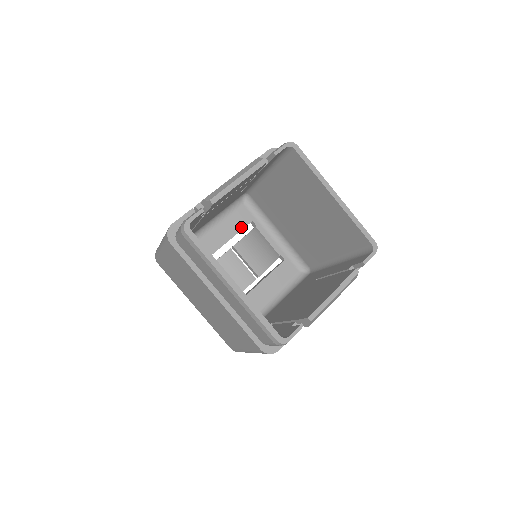
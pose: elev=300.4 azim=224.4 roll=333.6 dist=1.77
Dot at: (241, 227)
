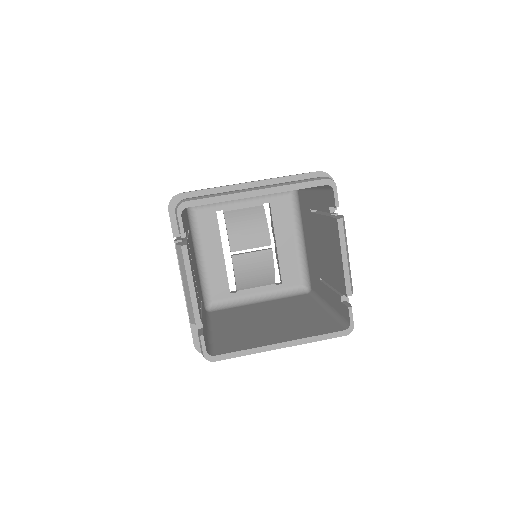
Dot at: (216, 226)
